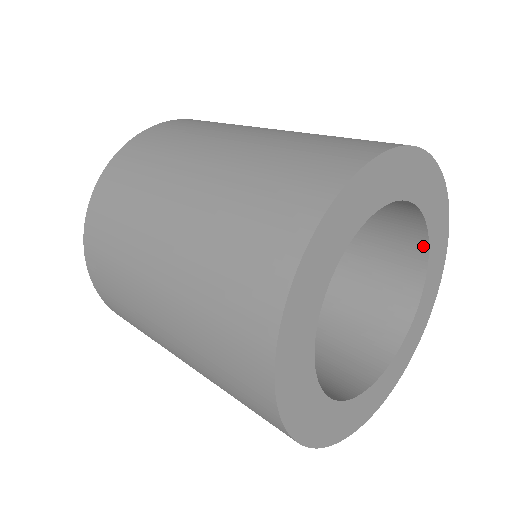
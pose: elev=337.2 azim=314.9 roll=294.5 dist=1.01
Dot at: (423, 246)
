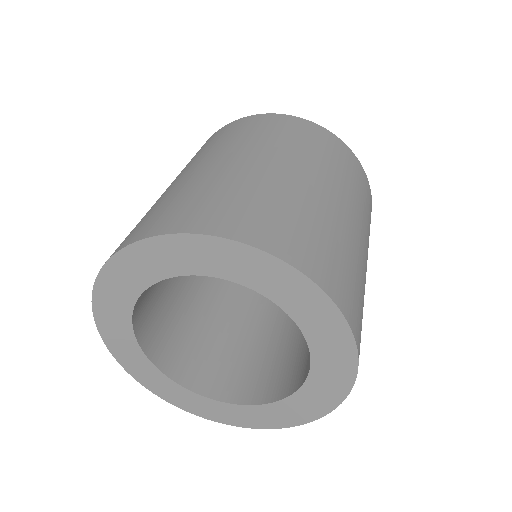
Dot at: (262, 290)
